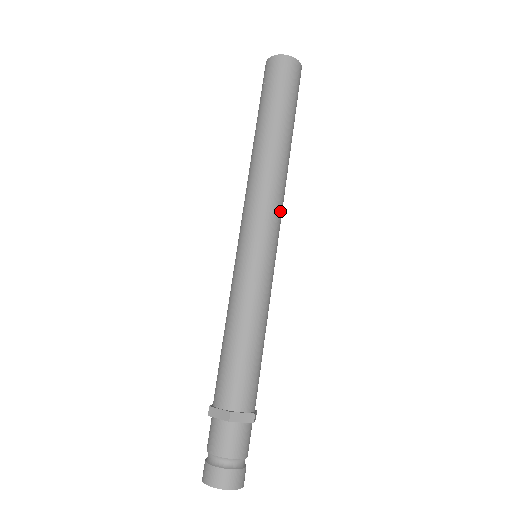
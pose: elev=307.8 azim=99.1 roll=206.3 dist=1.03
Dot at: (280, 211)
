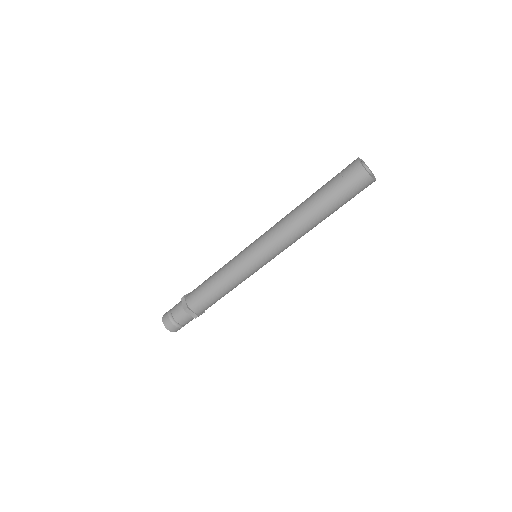
Dot at: (283, 249)
